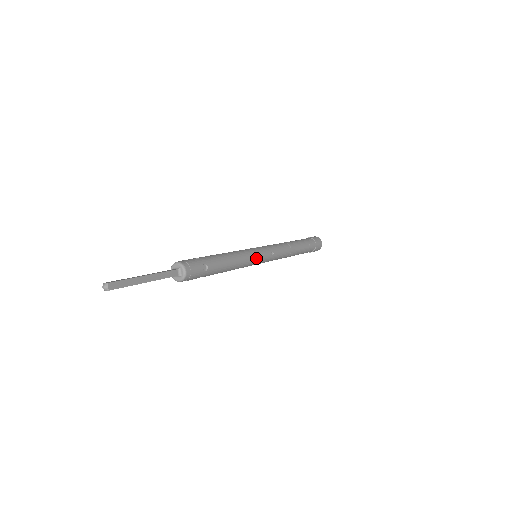
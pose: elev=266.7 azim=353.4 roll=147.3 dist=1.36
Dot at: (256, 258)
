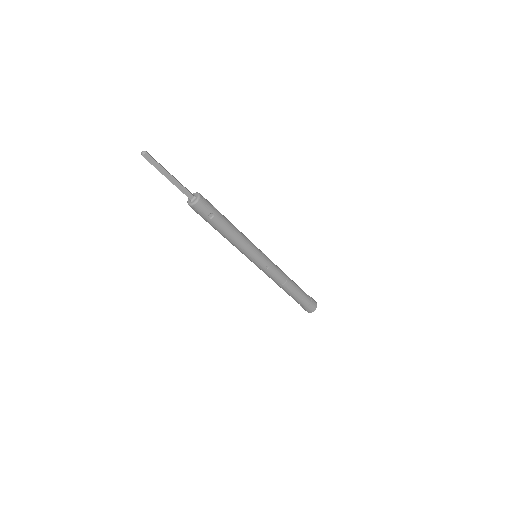
Dot at: (252, 255)
